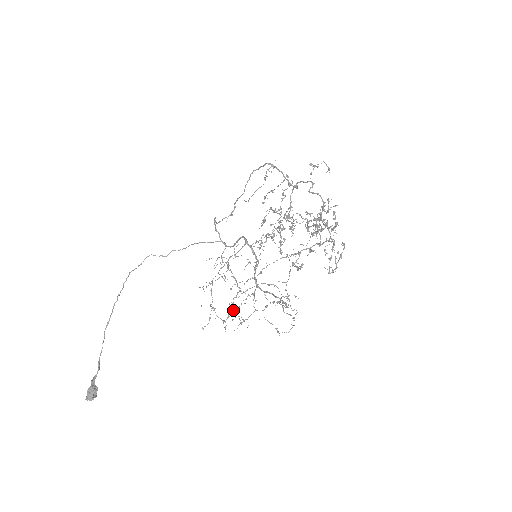
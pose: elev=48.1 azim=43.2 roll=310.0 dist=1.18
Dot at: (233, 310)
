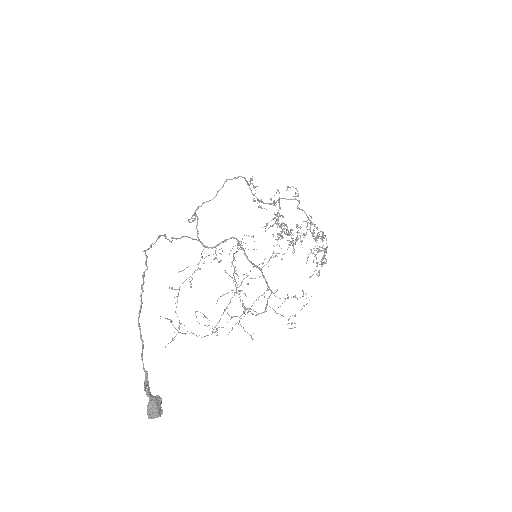
Dot at: (207, 318)
